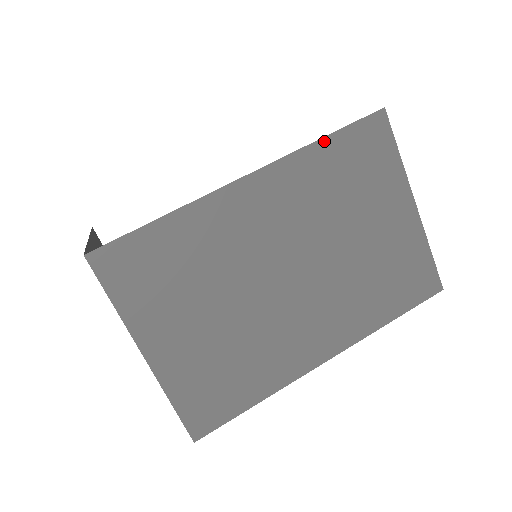
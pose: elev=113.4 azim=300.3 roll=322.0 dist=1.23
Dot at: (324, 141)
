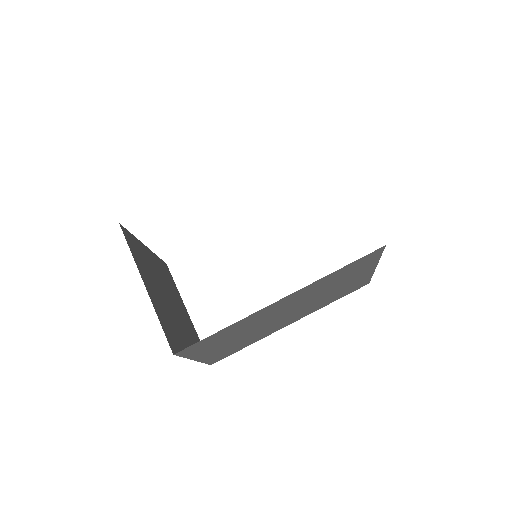
Dot at: (337, 271)
